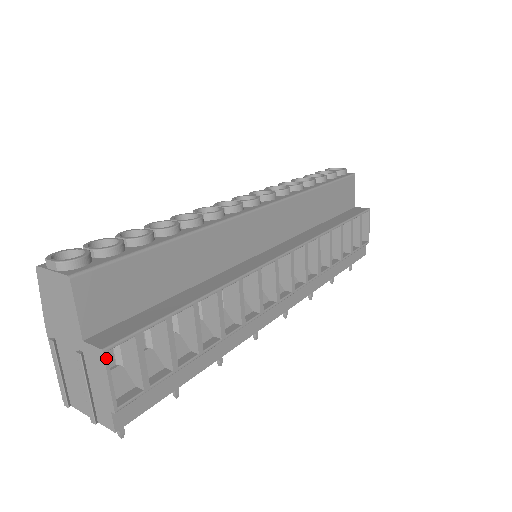
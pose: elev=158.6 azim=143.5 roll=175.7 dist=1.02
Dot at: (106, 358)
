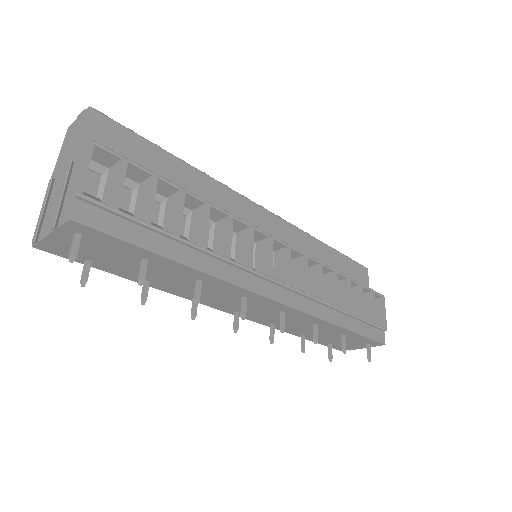
Dot at: (92, 147)
